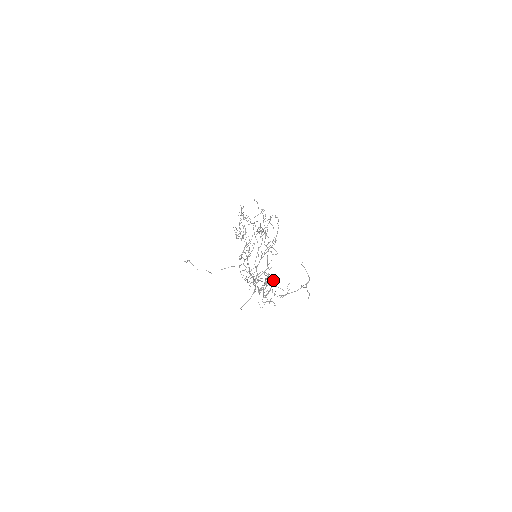
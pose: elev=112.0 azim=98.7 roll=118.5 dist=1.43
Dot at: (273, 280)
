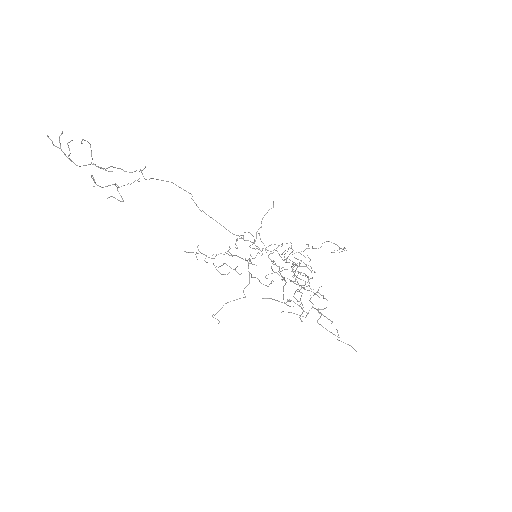
Dot at: (311, 272)
